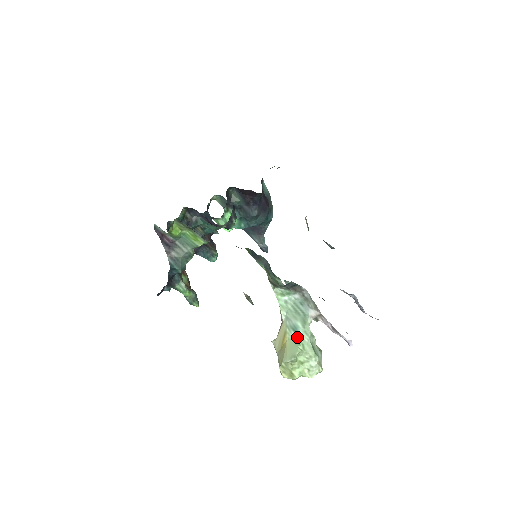
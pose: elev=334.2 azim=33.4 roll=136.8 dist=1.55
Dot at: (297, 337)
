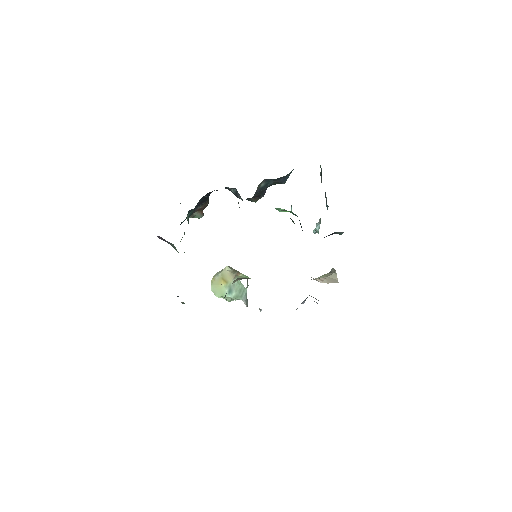
Dot at: occluded
